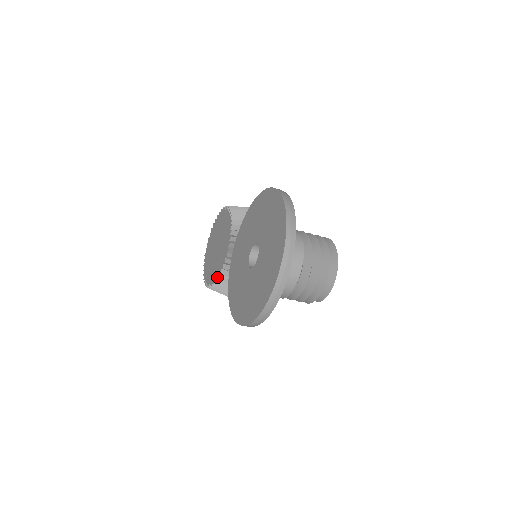
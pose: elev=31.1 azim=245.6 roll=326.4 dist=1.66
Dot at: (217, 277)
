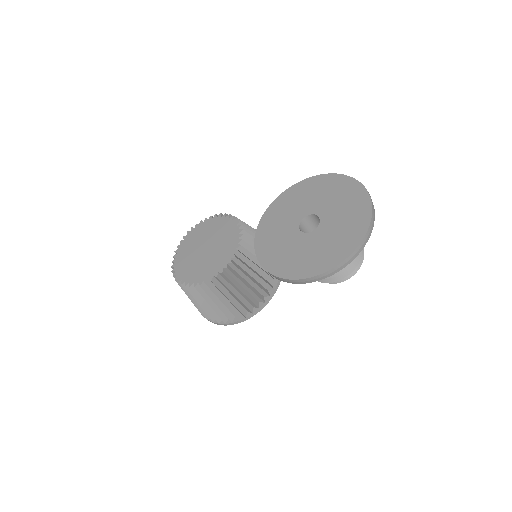
Dot at: (223, 269)
